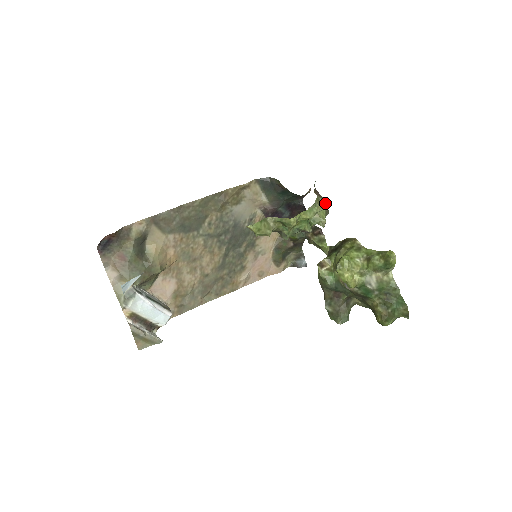
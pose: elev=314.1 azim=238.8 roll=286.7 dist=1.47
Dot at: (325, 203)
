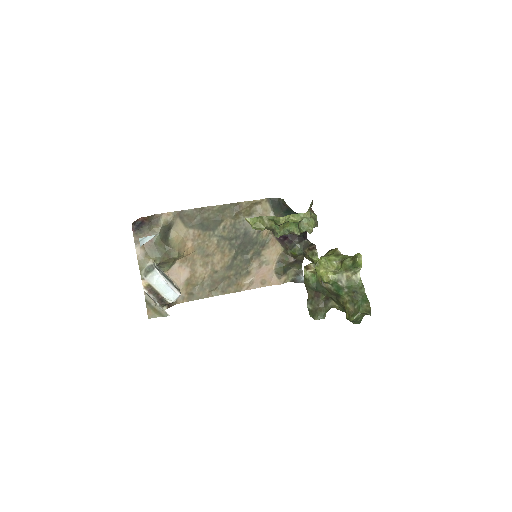
Dot at: (316, 218)
